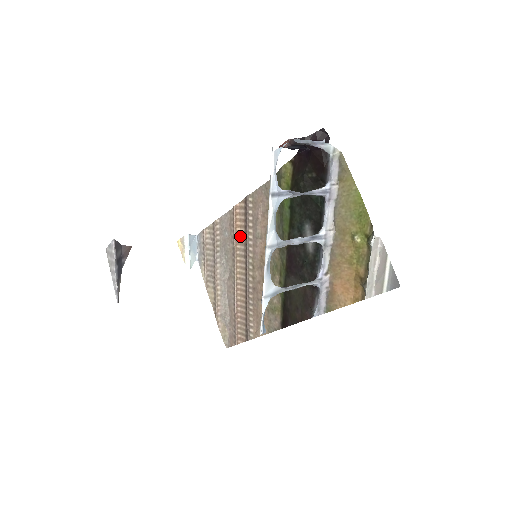
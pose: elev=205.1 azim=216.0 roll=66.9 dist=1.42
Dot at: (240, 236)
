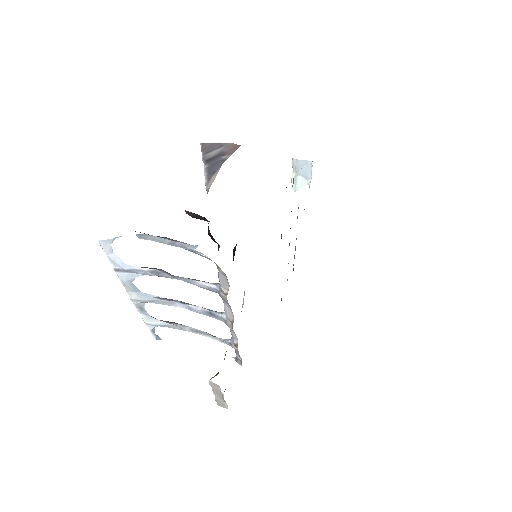
Dot at: occluded
